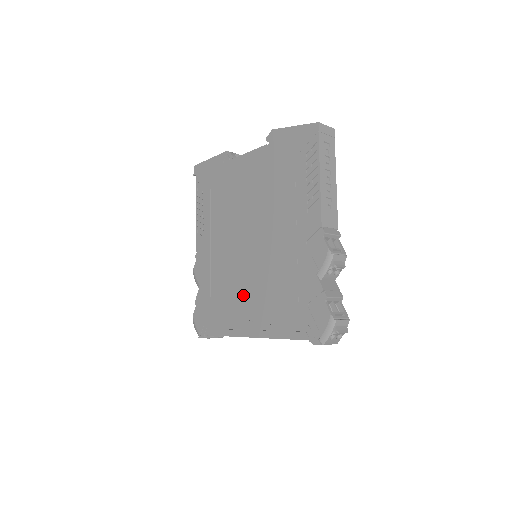
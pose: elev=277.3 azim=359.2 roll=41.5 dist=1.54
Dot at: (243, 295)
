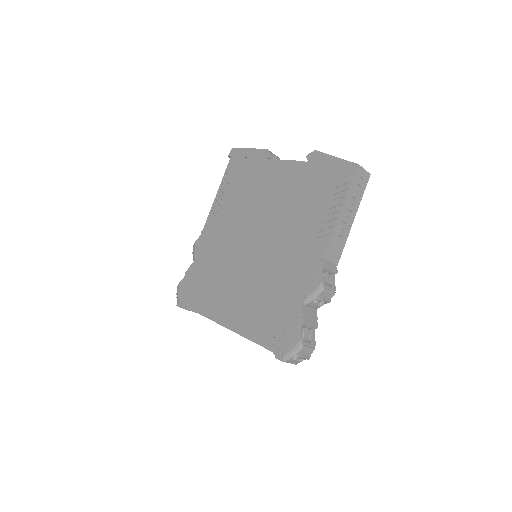
Dot at: (231, 286)
